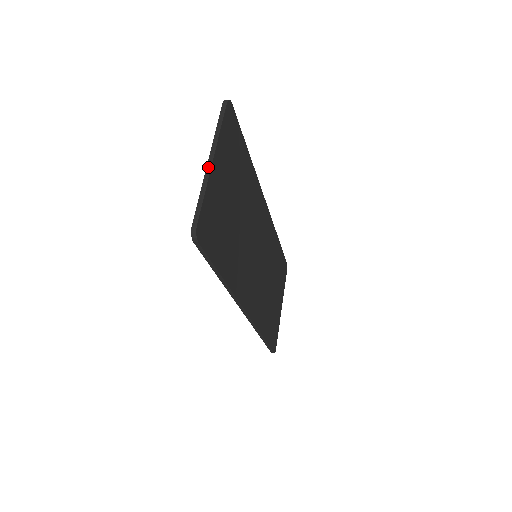
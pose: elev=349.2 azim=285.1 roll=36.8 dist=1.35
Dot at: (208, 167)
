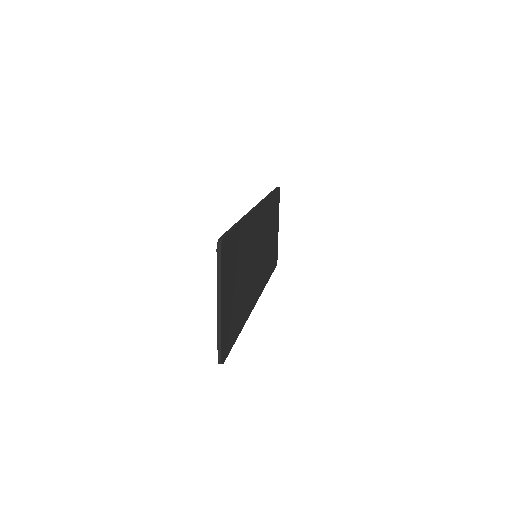
Dot at: (218, 314)
